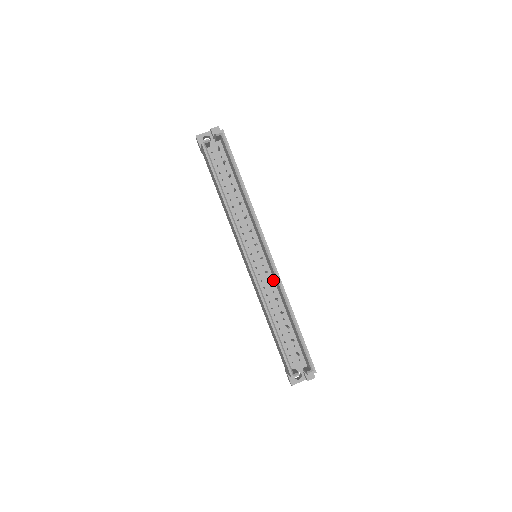
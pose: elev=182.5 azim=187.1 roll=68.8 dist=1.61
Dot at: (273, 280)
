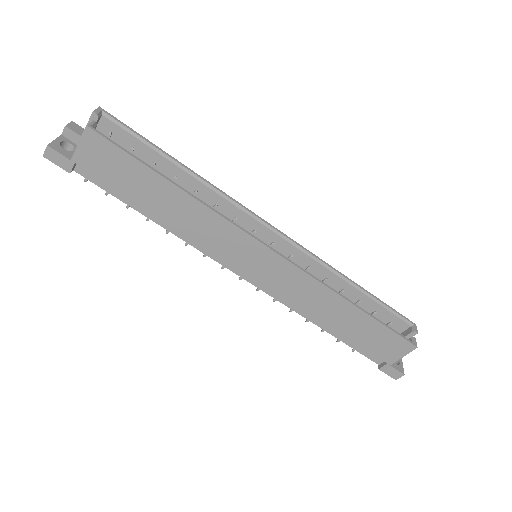
Dot at: occluded
